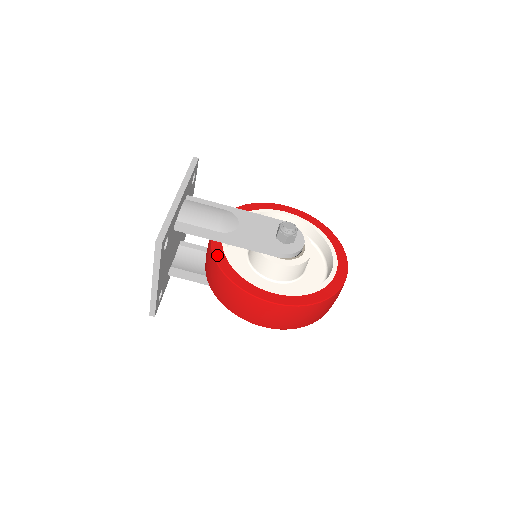
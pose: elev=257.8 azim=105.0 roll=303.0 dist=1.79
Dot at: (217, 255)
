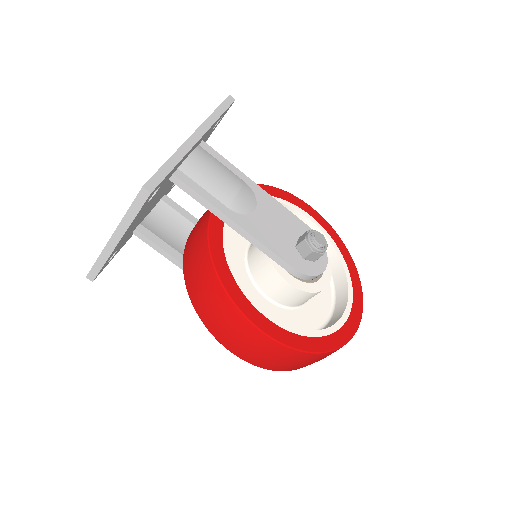
Dot at: (213, 237)
